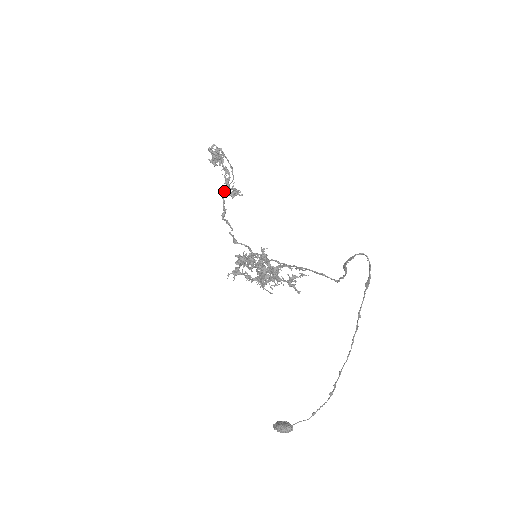
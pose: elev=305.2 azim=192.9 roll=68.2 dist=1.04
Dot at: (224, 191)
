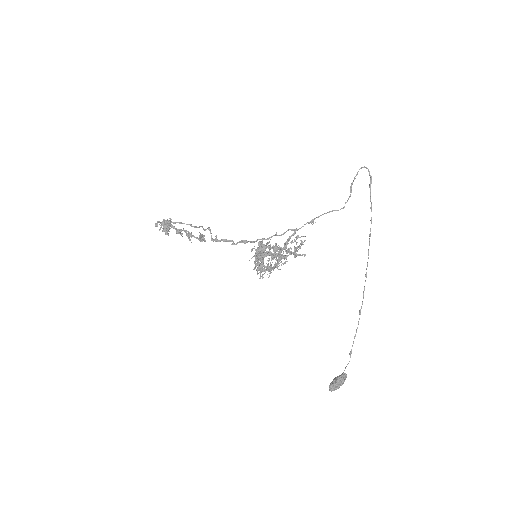
Dot at: (204, 229)
